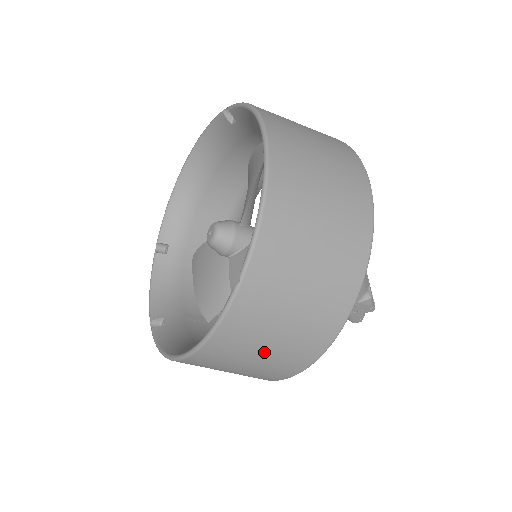
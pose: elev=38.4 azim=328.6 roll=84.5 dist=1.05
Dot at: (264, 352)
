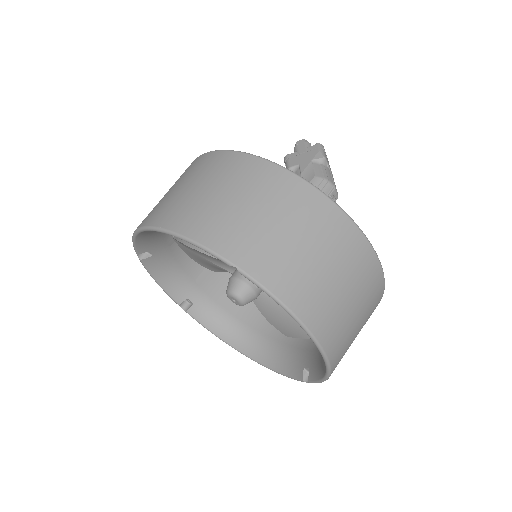
Dot at: occluded
